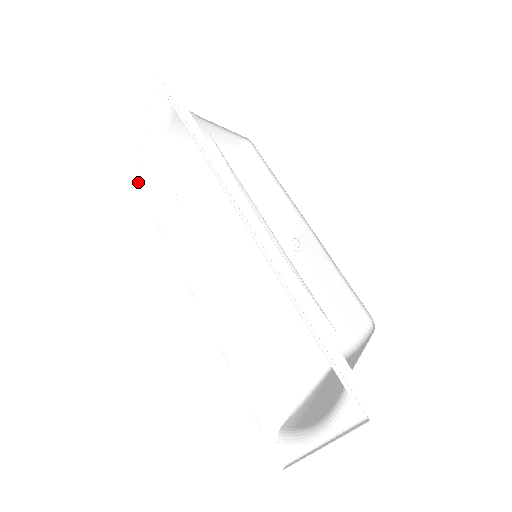
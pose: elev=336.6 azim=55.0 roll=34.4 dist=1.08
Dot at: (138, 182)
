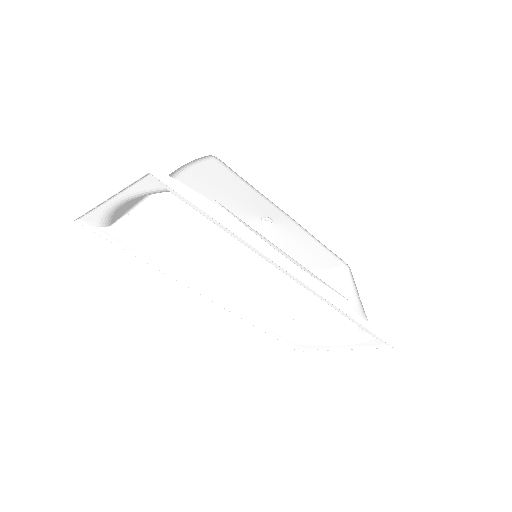
Dot at: (76, 219)
